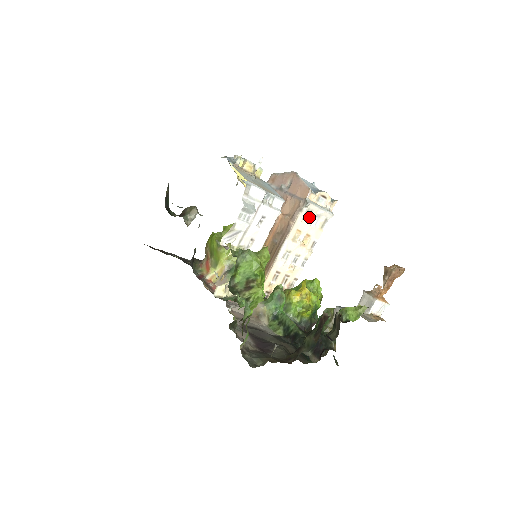
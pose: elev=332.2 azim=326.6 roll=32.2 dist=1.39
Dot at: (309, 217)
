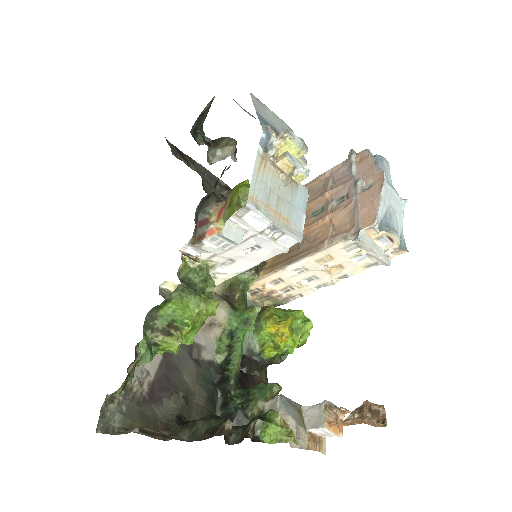
Dot at: (354, 250)
